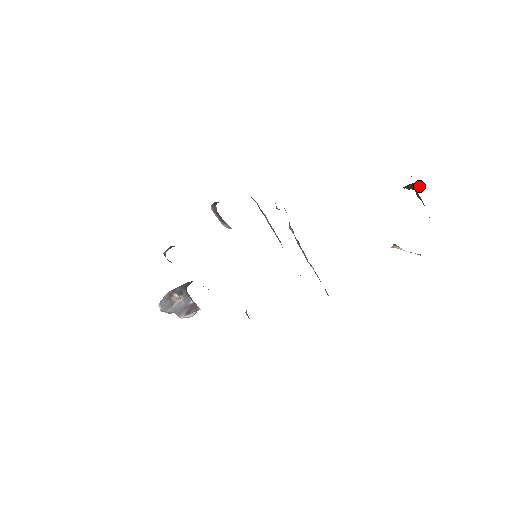
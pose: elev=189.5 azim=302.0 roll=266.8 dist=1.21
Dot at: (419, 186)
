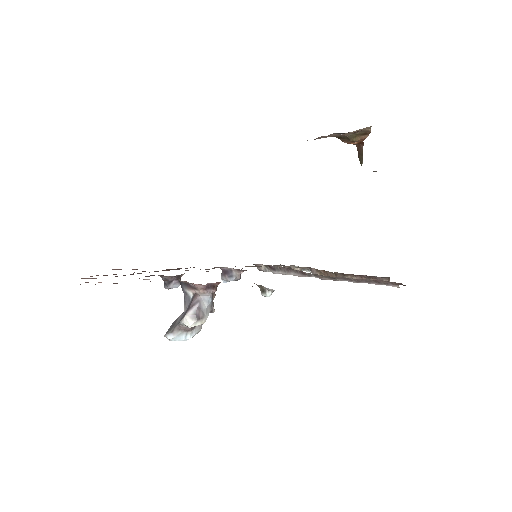
Dot at: (360, 146)
